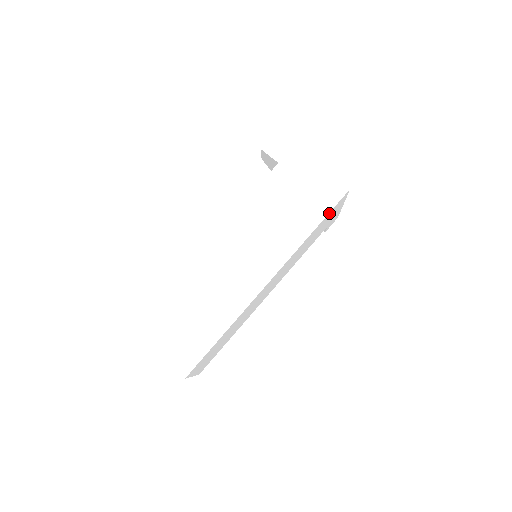
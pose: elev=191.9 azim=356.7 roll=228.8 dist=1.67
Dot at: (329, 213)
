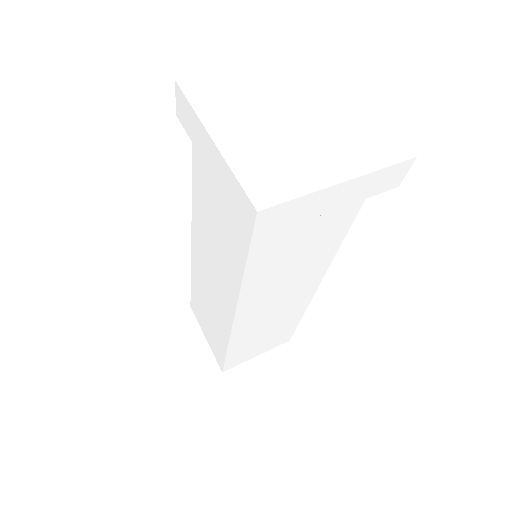
Dot at: (255, 245)
